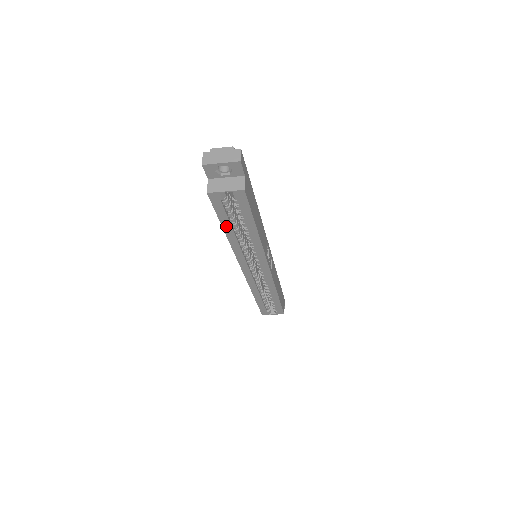
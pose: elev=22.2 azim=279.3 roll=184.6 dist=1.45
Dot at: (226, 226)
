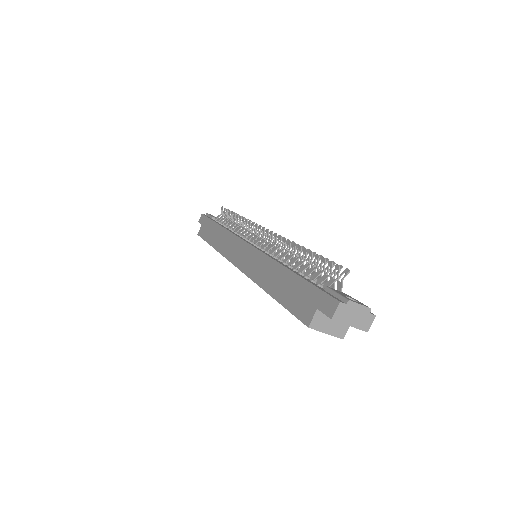
Dot at: occluded
